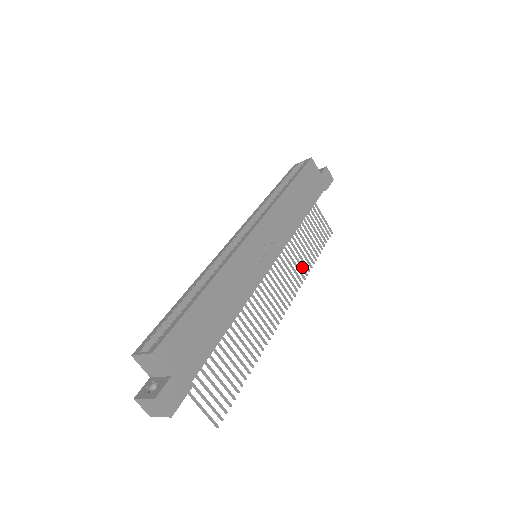
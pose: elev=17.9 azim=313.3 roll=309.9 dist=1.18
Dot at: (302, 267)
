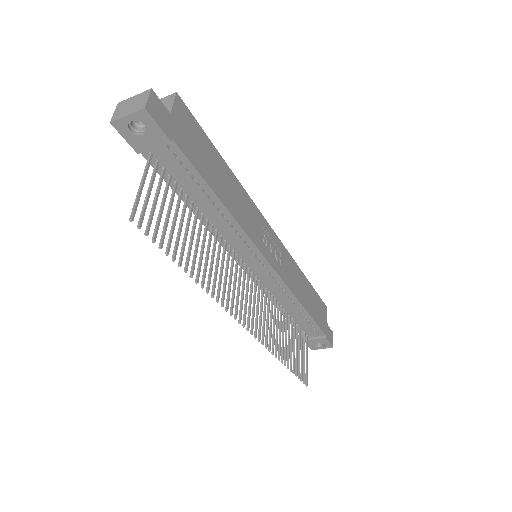
Dot at: (274, 341)
